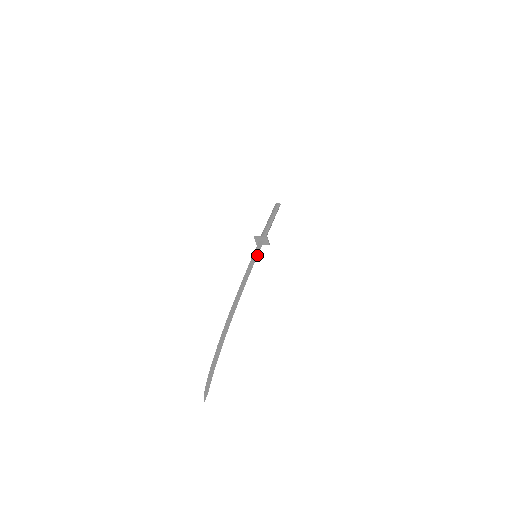
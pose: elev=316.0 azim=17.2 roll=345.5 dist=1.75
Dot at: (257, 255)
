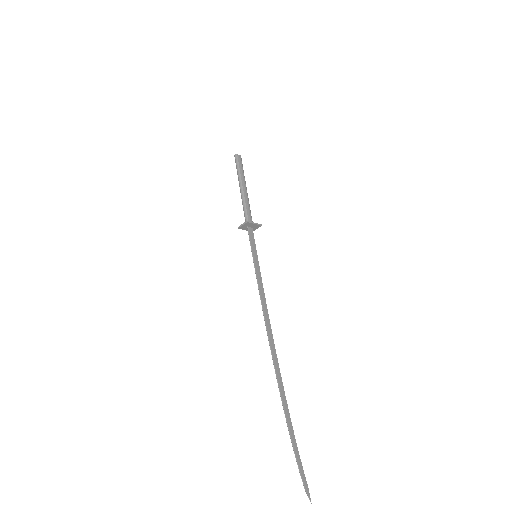
Dot at: (257, 255)
